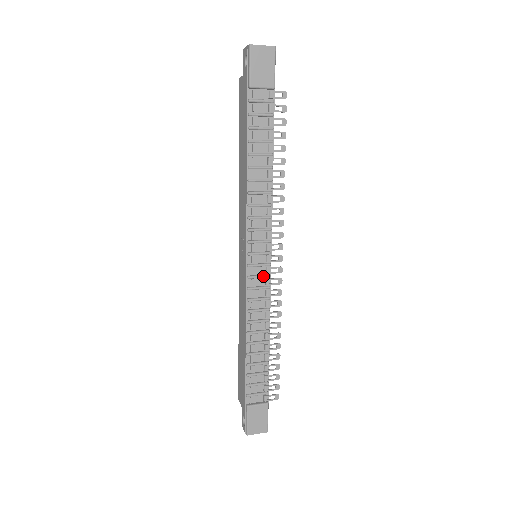
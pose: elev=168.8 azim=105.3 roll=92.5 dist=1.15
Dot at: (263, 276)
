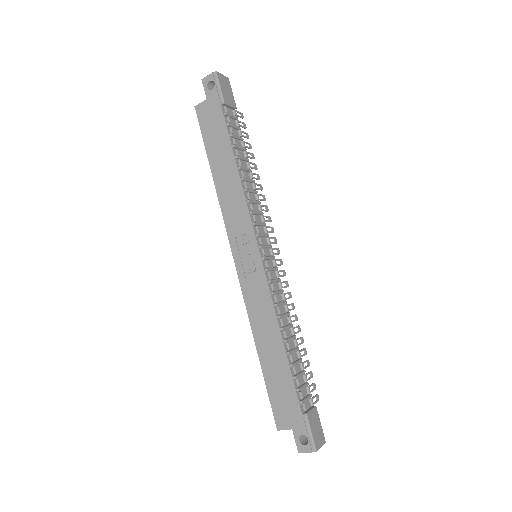
Dot at: (274, 268)
